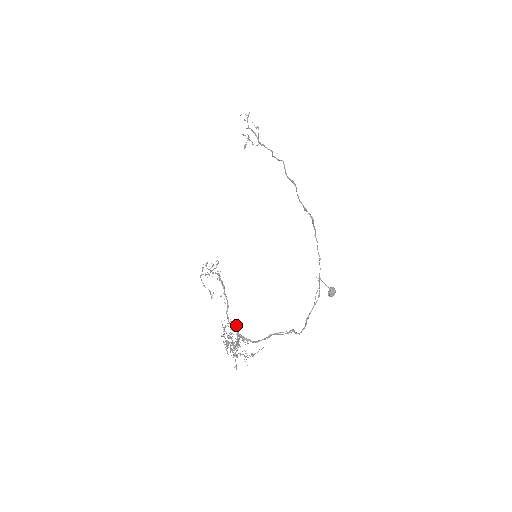
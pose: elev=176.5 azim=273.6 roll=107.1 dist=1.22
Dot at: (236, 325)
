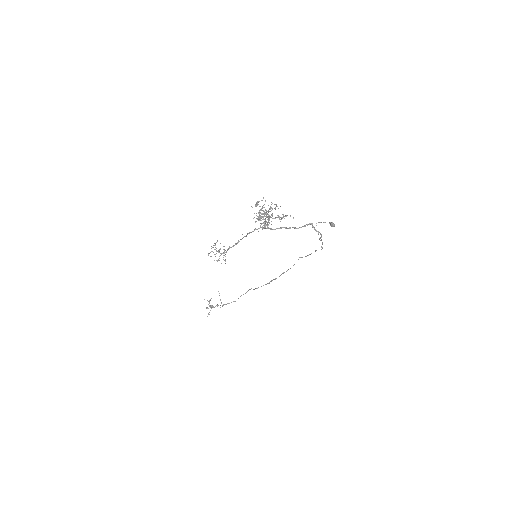
Dot at: occluded
